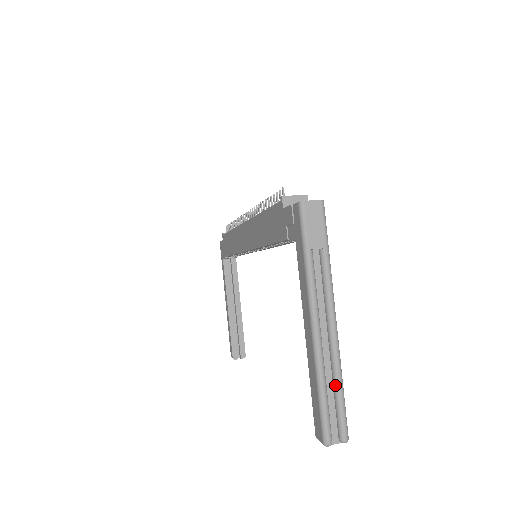
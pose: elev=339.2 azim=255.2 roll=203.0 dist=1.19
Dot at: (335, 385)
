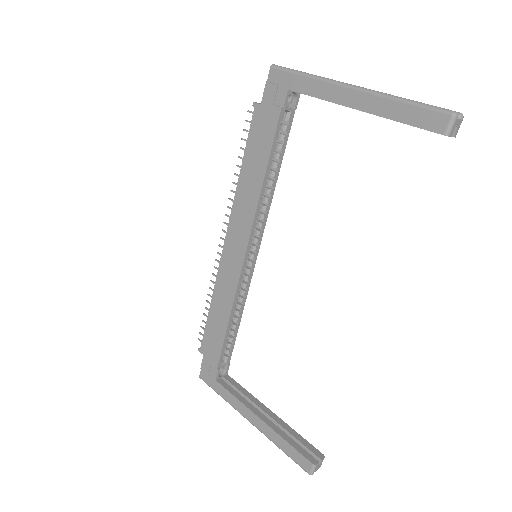
Dot at: occluded
